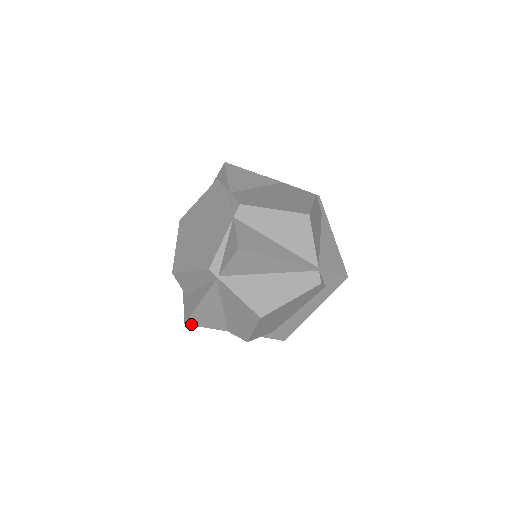
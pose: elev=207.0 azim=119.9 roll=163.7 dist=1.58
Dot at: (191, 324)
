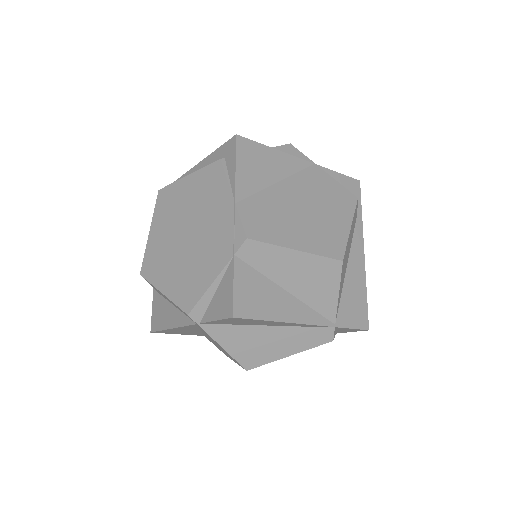
Dot at: (159, 332)
